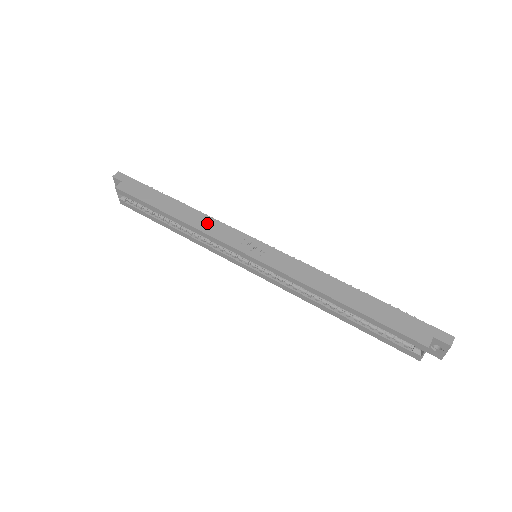
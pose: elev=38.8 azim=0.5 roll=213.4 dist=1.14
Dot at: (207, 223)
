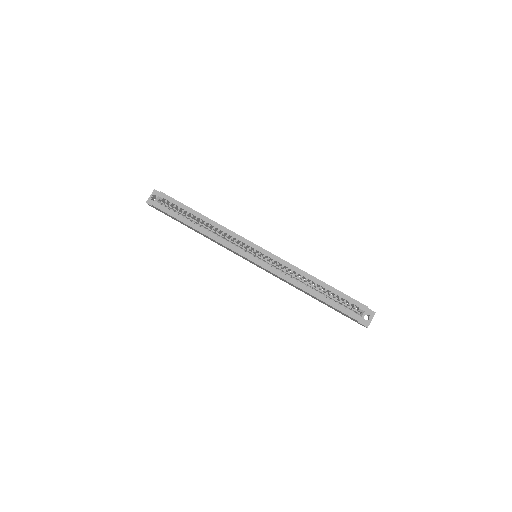
Dot at: occluded
